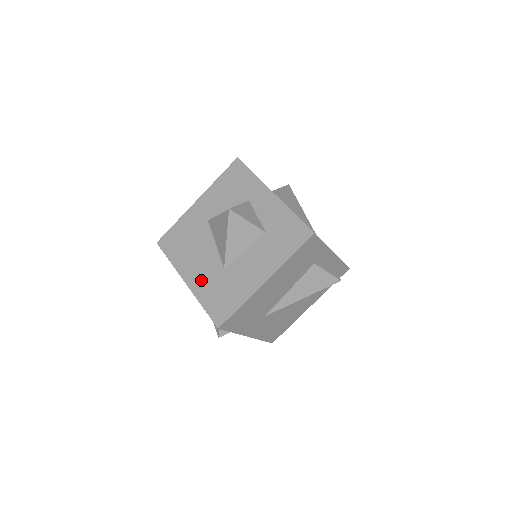
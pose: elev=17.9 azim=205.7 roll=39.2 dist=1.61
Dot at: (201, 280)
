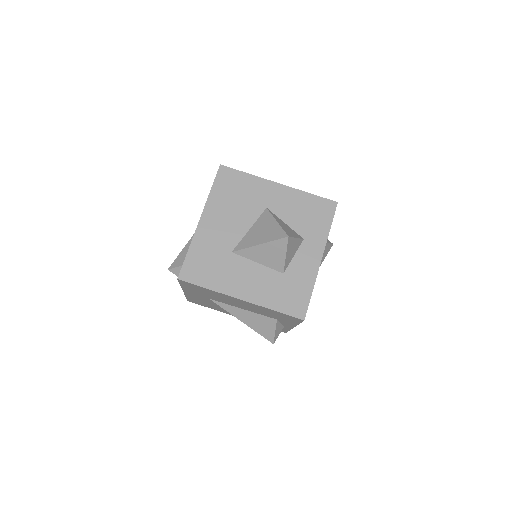
Dot at: (210, 235)
